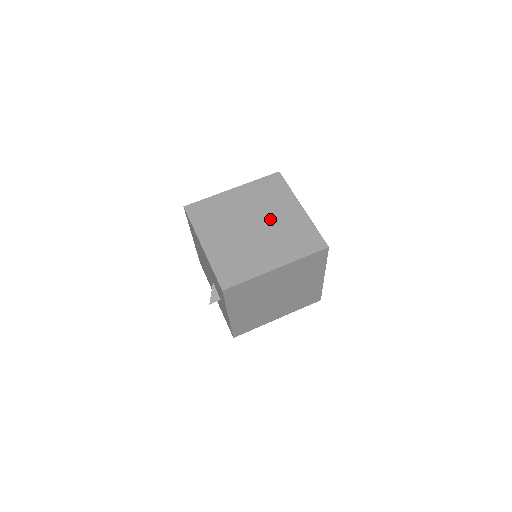
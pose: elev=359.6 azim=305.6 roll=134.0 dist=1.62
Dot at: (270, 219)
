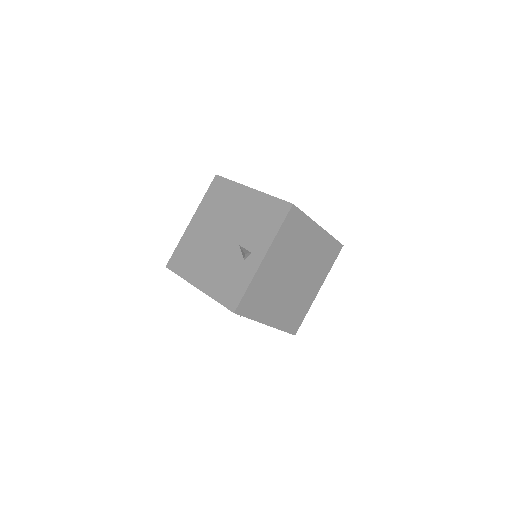
Dot at: (303, 259)
